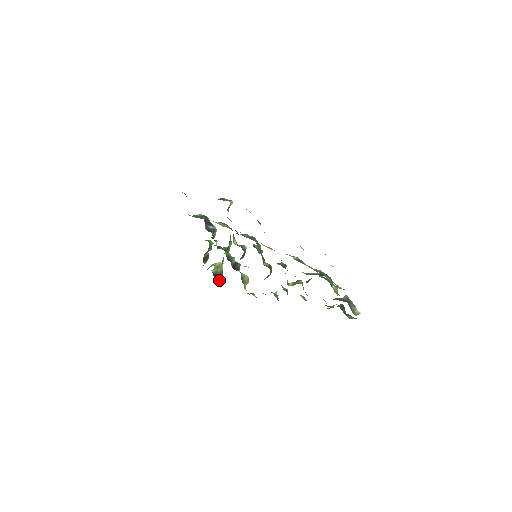
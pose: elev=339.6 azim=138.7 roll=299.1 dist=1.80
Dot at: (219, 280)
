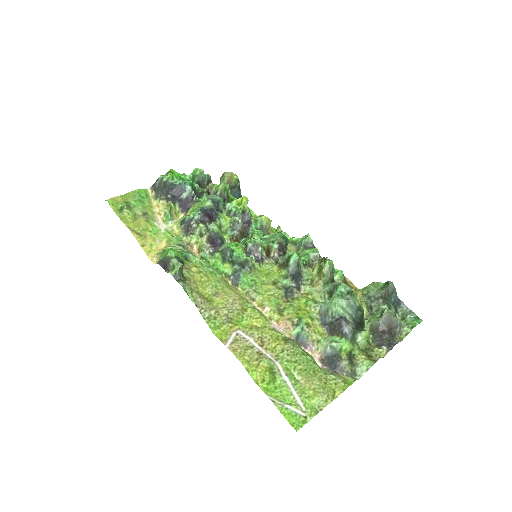
Dot at: (240, 194)
